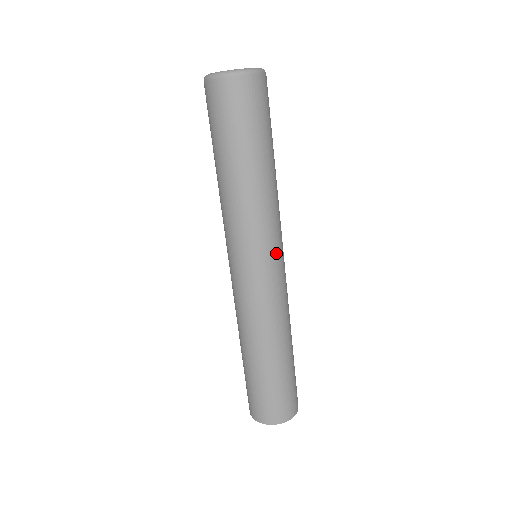
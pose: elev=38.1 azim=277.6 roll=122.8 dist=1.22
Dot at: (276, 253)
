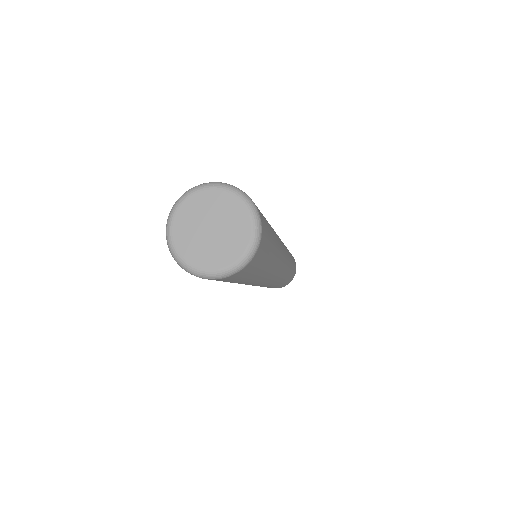
Dot at: (278, 273)
